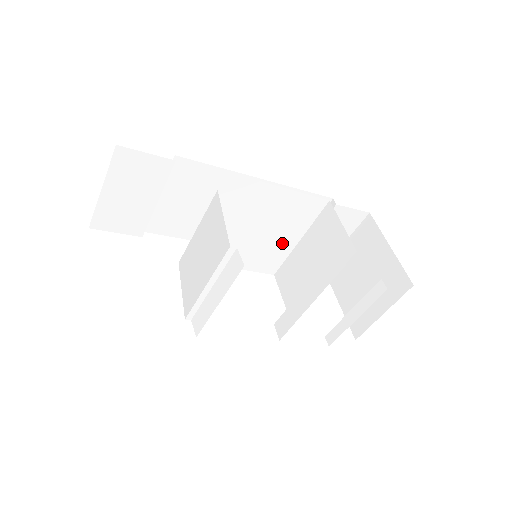
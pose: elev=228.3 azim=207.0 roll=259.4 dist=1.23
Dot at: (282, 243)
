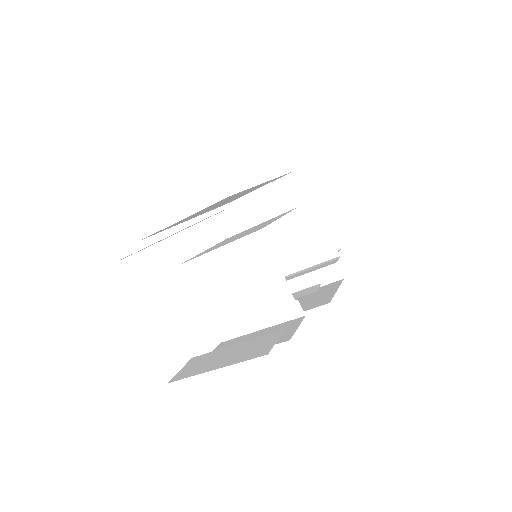
Dot at: (258, 225)
